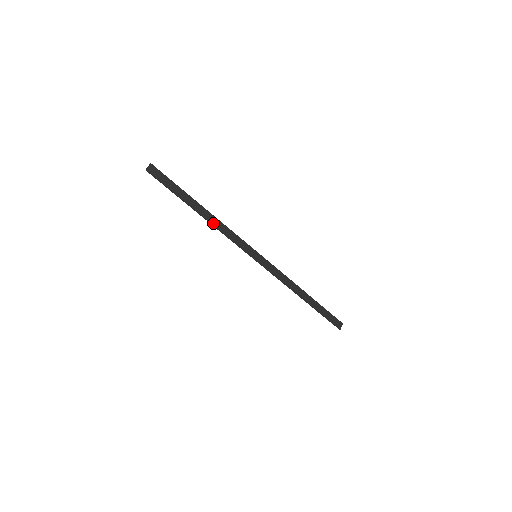
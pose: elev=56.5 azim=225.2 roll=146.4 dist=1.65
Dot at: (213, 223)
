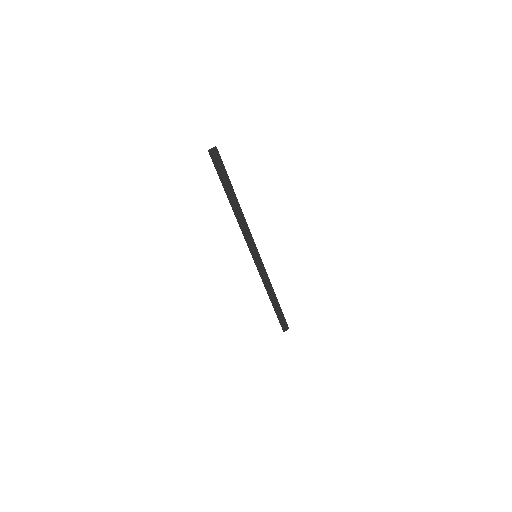
Dot at: (238, 218)
